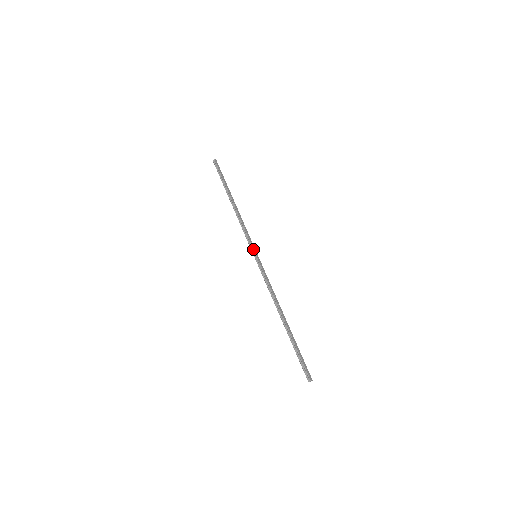
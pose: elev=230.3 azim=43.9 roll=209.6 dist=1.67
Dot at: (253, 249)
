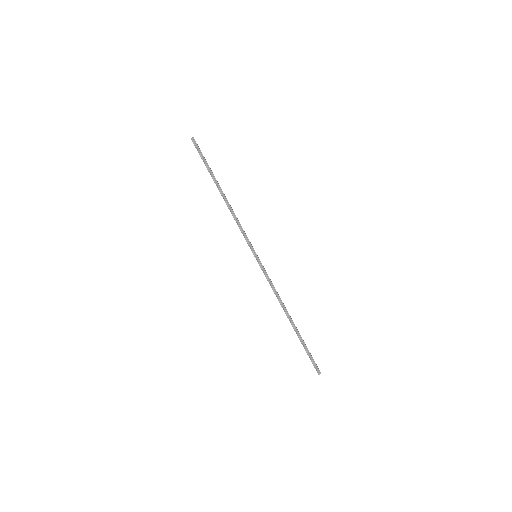
Dot at: occluded
